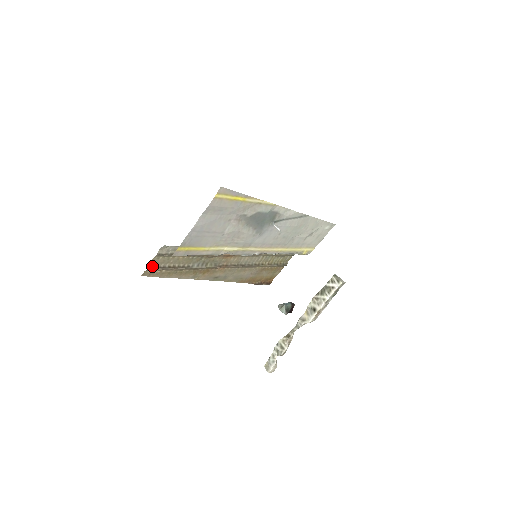
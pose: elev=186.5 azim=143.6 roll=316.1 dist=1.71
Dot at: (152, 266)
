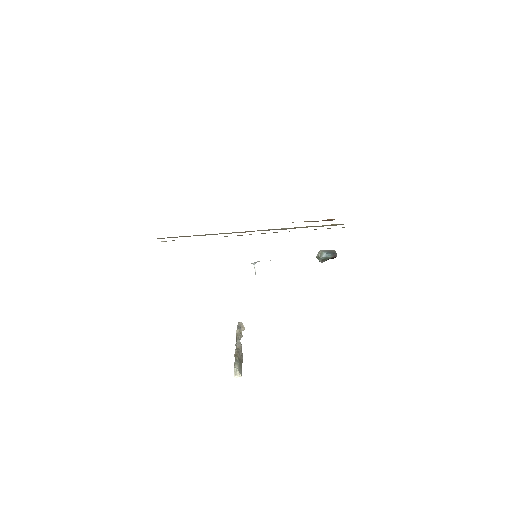
Dot at: (161, 238)
